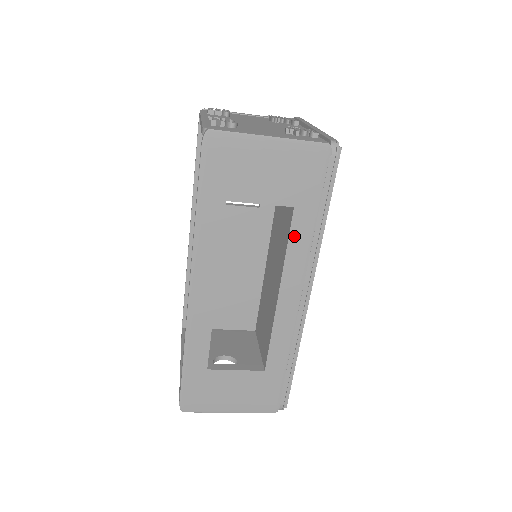
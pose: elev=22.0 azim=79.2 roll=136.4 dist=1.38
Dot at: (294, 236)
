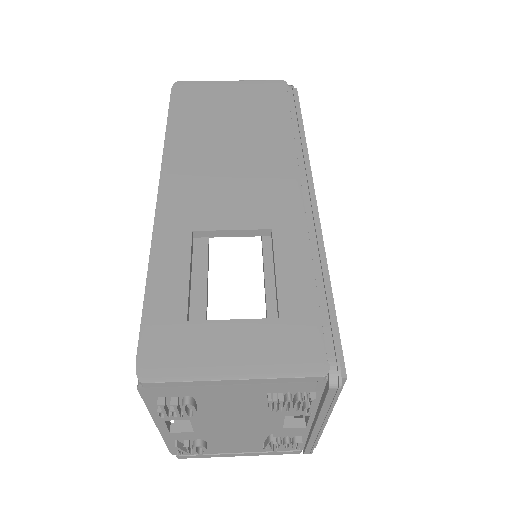
Dot at: occluded
